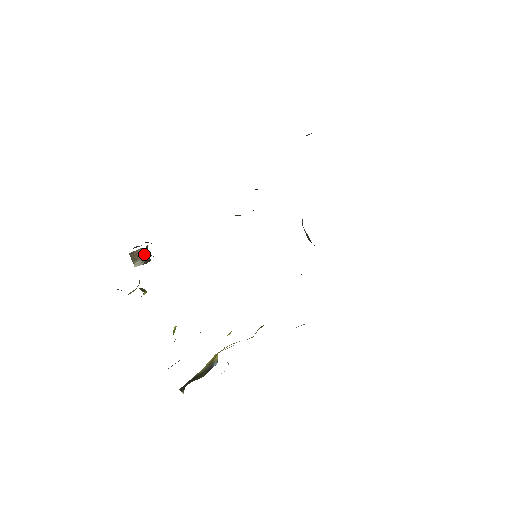
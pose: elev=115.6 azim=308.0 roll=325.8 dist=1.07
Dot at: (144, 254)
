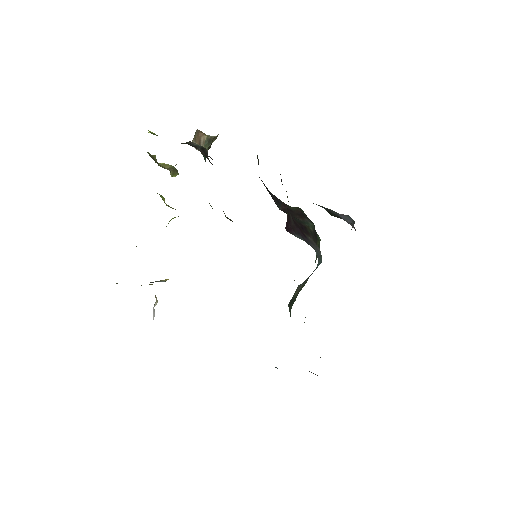
Dot at: (203, 145)
